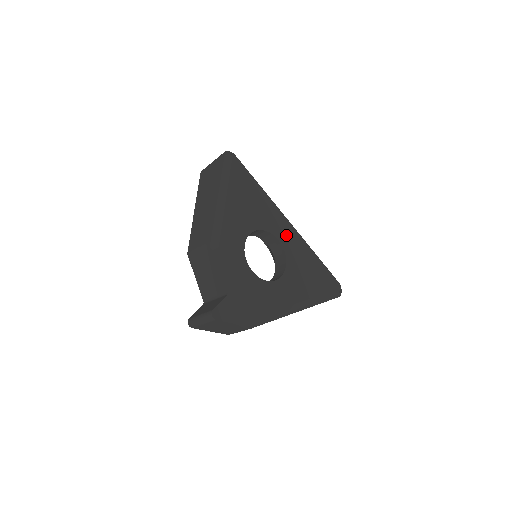
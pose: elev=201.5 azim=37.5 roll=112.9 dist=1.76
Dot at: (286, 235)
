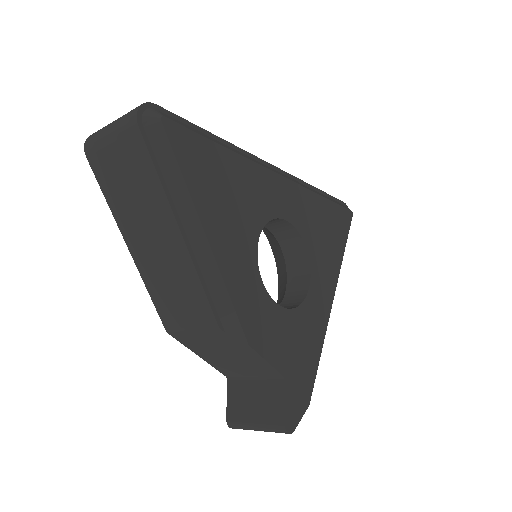
Dot at: (287, 200)
